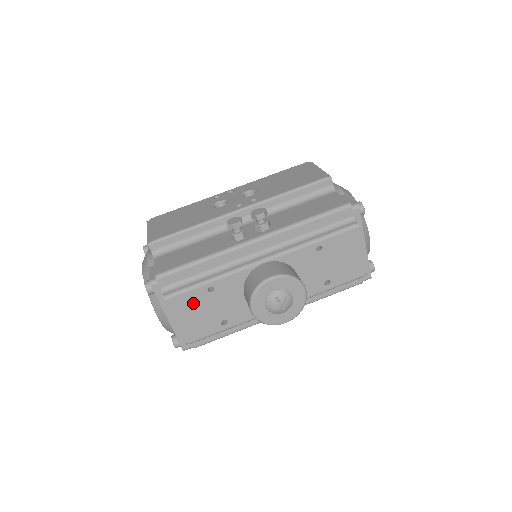
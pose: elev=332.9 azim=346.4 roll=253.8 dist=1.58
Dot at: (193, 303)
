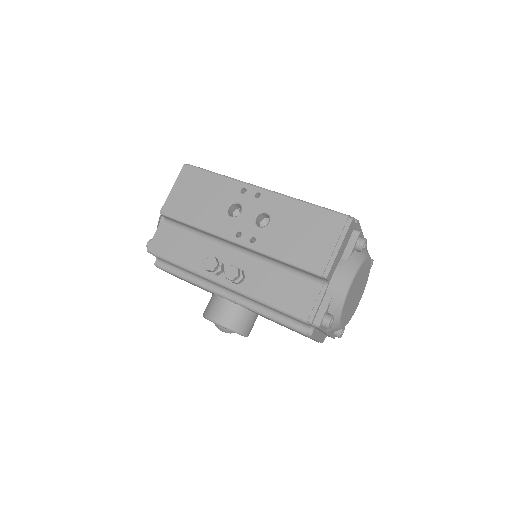
Dot at: occluded
